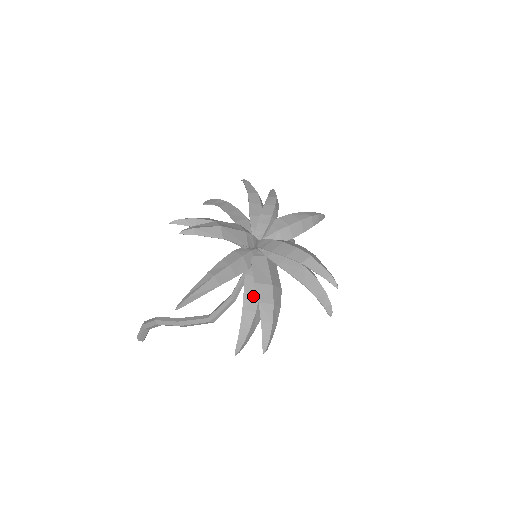
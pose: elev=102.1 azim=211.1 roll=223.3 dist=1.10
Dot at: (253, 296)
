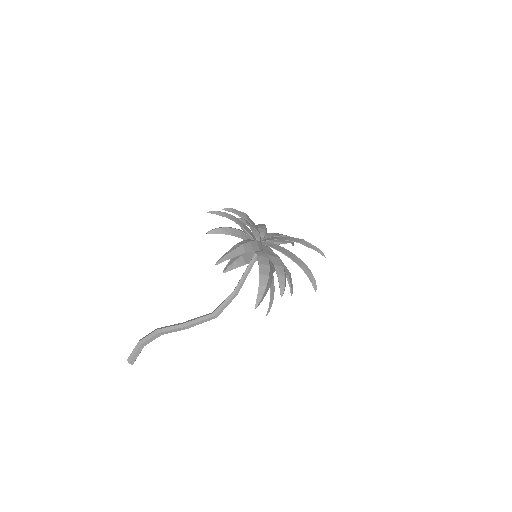
Dot at: (265, 267)
